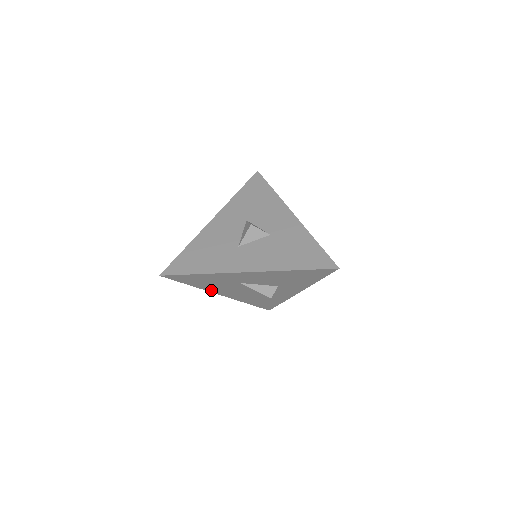
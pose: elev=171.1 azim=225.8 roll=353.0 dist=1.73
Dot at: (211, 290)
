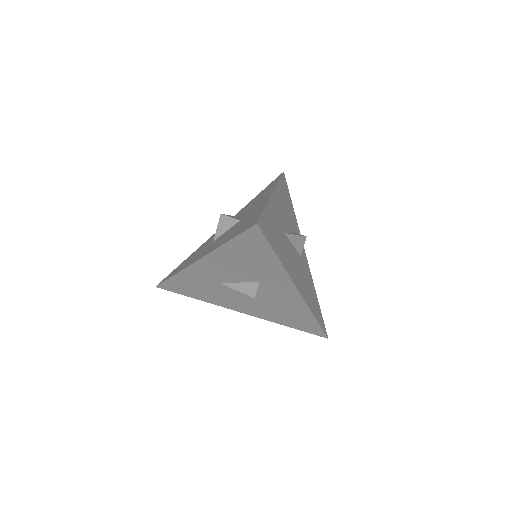
Dot at: (221, 304)
